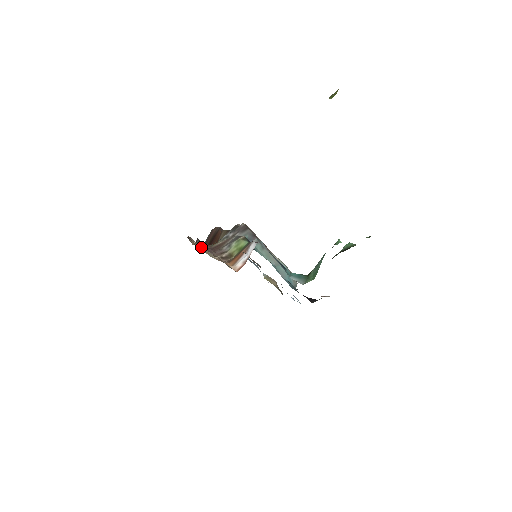
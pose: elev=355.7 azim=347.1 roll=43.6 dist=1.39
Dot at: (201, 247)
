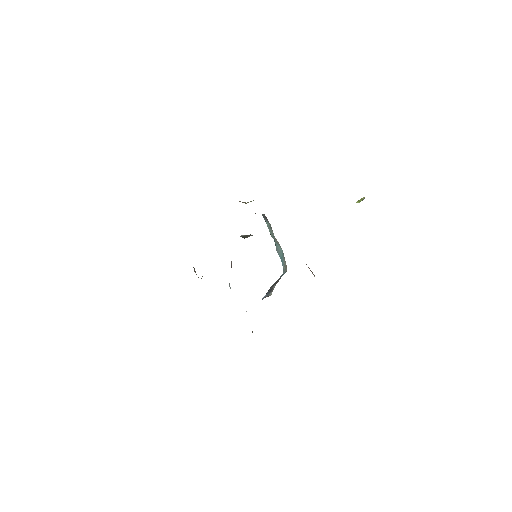
Dot at: occluded
